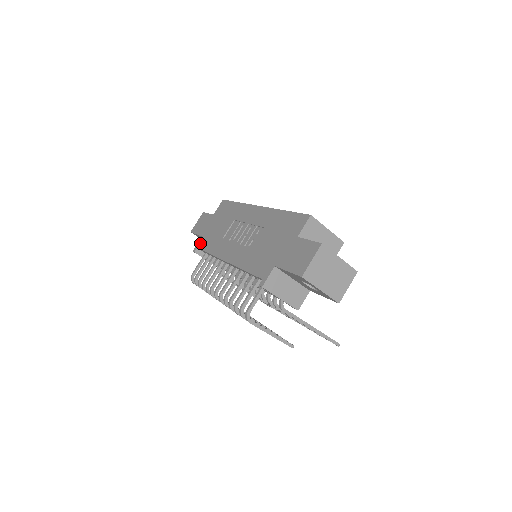
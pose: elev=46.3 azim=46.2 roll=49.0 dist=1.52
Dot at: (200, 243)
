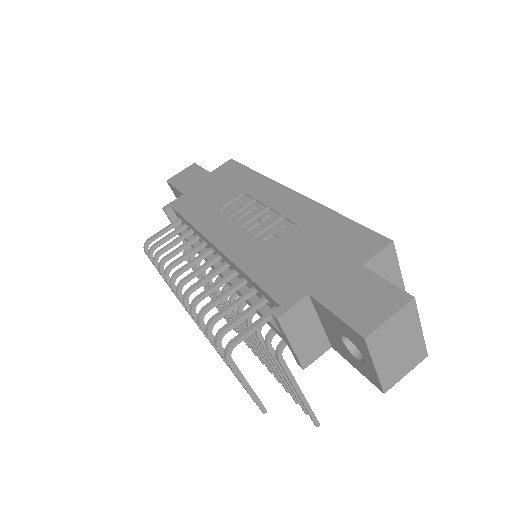
Dot at: (178, 202)
